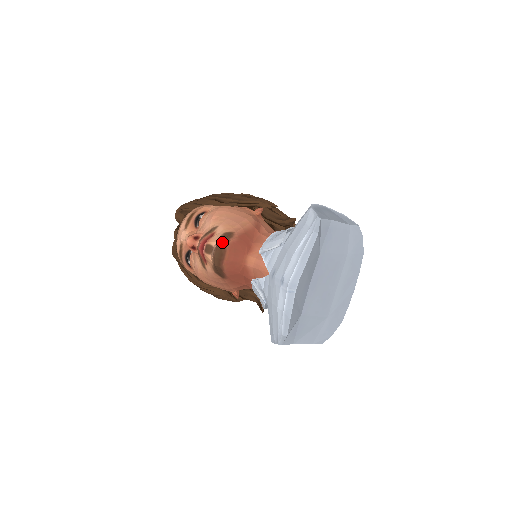
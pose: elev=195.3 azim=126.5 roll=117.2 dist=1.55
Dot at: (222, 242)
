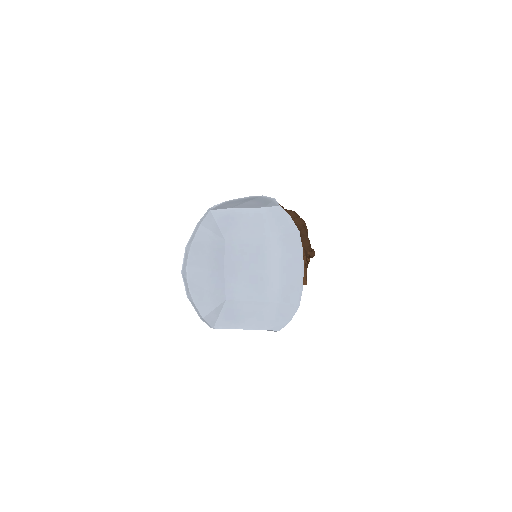
Dot at: occluded
